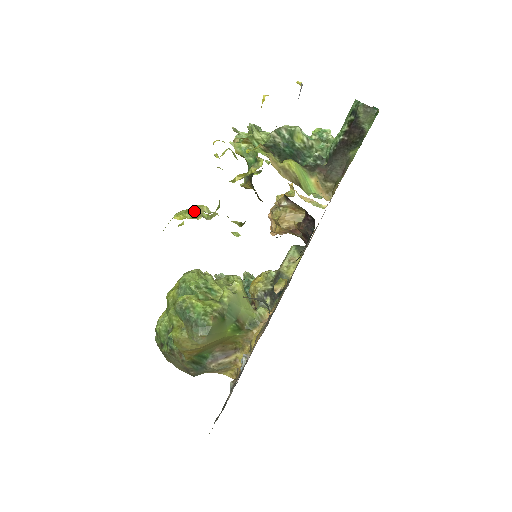
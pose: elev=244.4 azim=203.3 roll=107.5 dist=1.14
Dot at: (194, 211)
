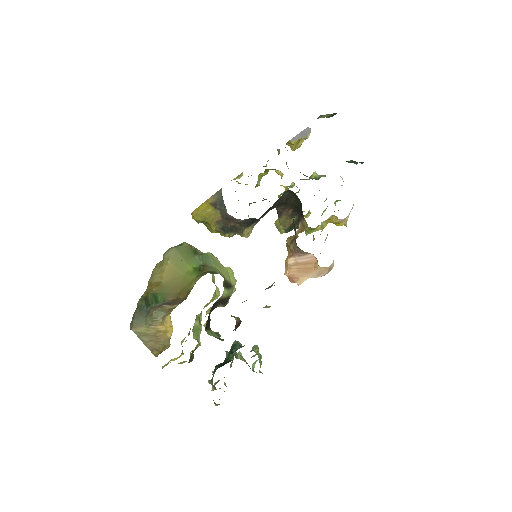
Dot at: occluded
